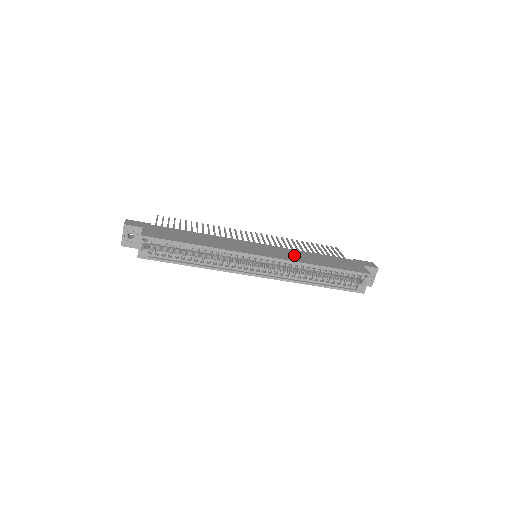
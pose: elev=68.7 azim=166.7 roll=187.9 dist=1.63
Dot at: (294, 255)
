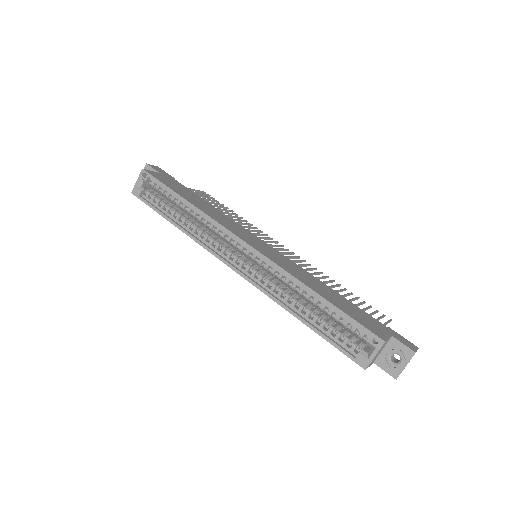
Dot at: (295, 269)
